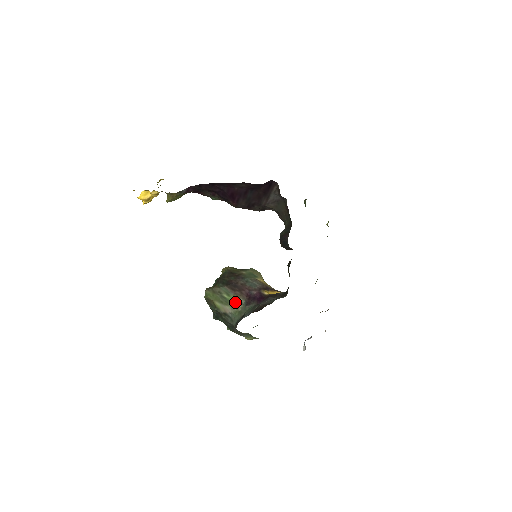
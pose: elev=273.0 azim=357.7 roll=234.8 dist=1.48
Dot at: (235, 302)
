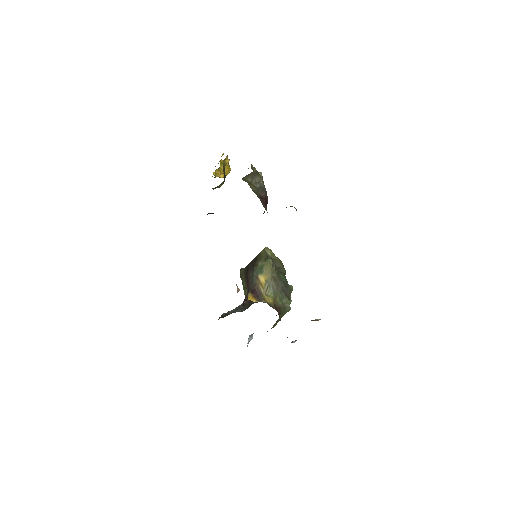
Dot at: (245, 291)
